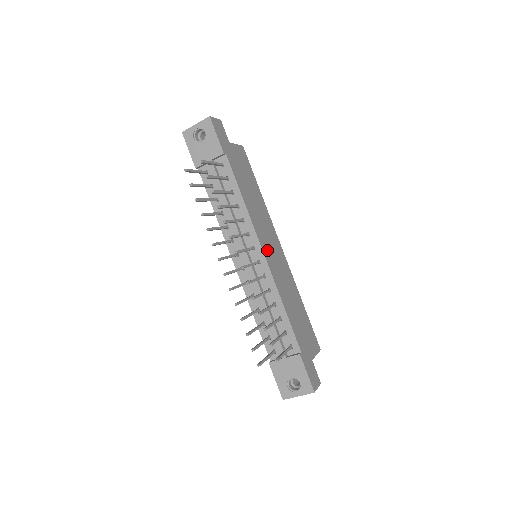
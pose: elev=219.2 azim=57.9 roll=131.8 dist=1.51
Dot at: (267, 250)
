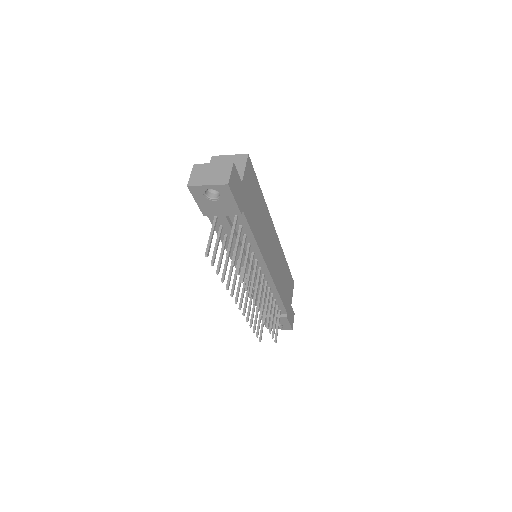
Dot at: (270, 262)
